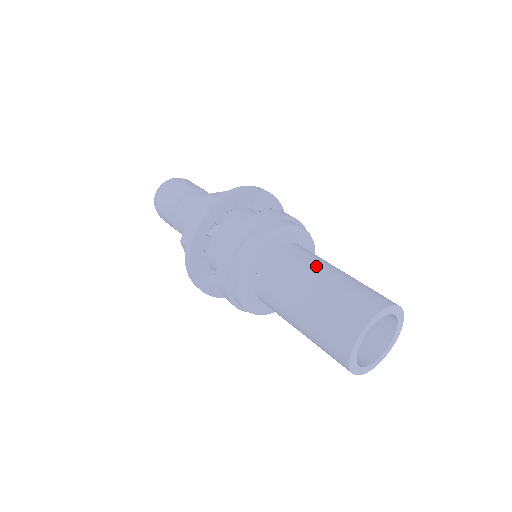
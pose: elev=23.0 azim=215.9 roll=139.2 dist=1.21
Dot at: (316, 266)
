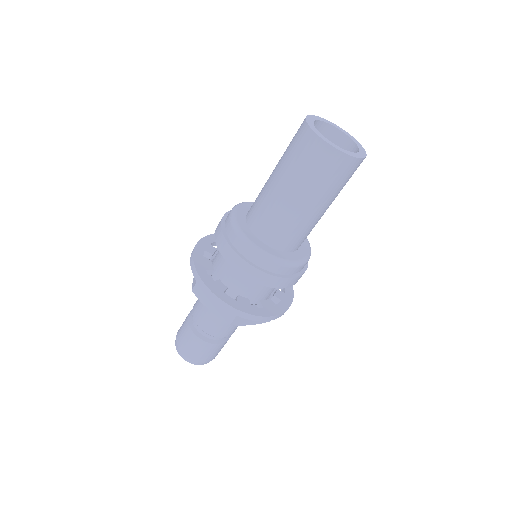
Dot at: occluded
